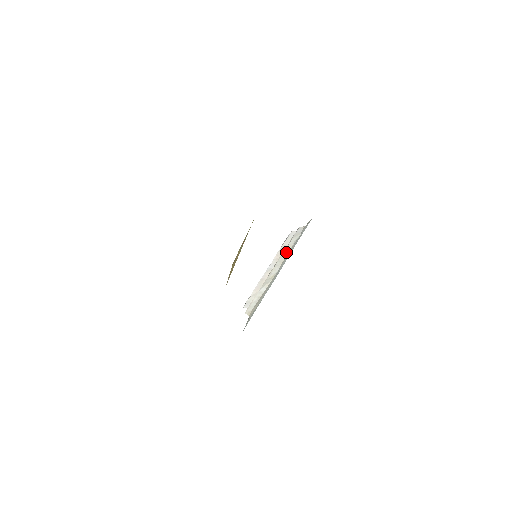
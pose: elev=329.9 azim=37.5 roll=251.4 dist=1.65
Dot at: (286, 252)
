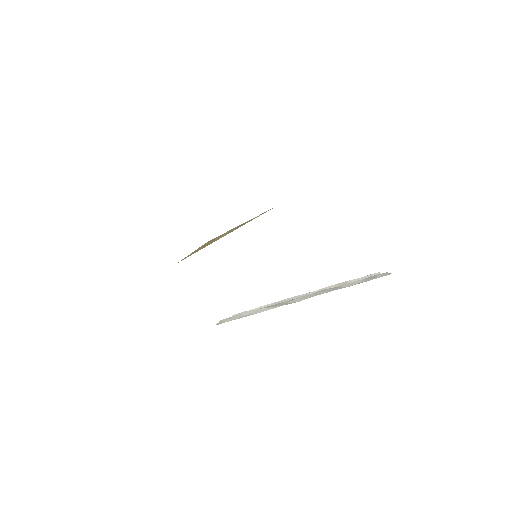
Dot at: (335, 288)
